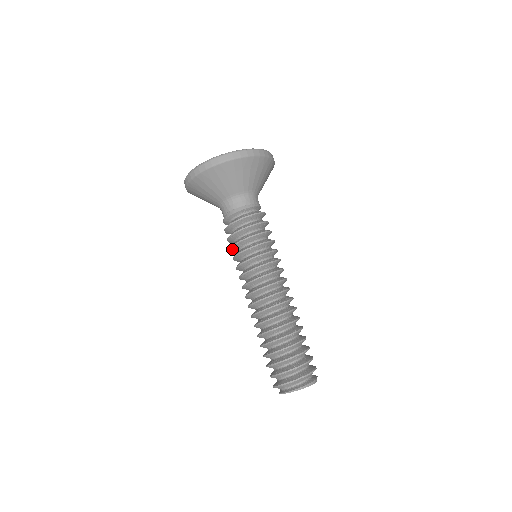
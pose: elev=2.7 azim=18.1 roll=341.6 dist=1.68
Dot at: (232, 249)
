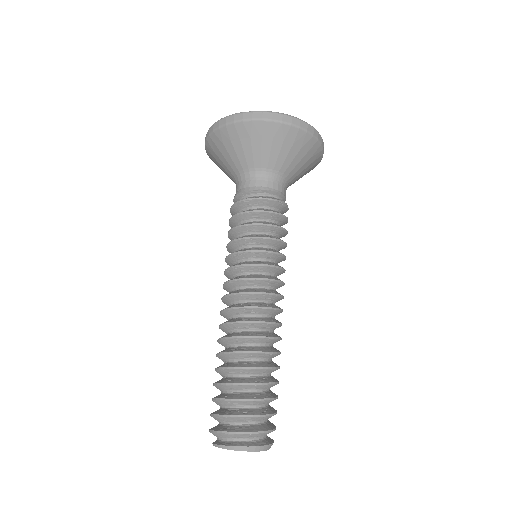
Dot at: occluded
